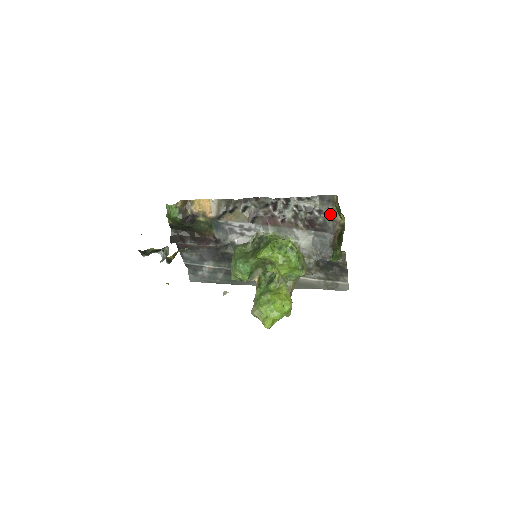
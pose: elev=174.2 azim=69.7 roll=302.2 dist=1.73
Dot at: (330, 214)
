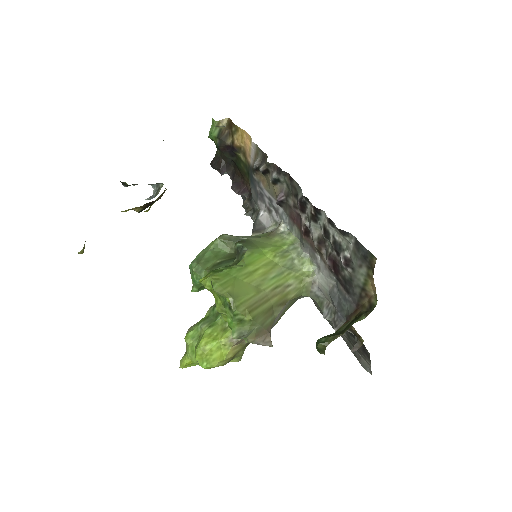
Dot at: (361, 276)
